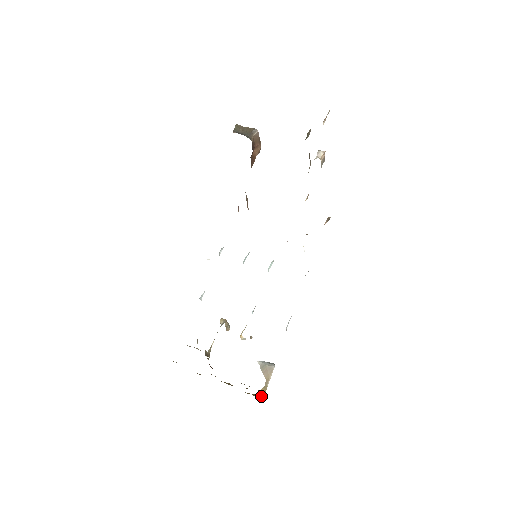
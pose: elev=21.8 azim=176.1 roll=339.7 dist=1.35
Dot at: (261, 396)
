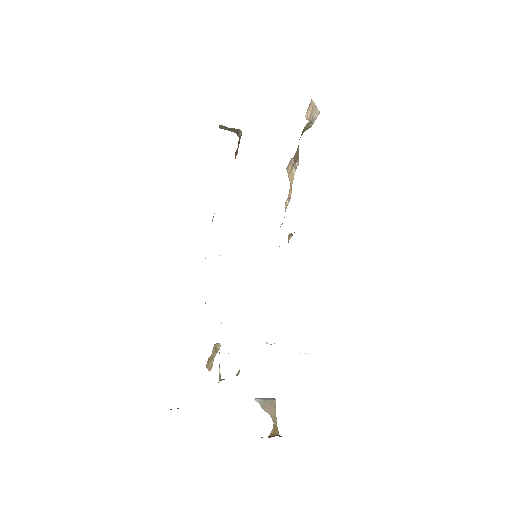
Dot at: occluded
